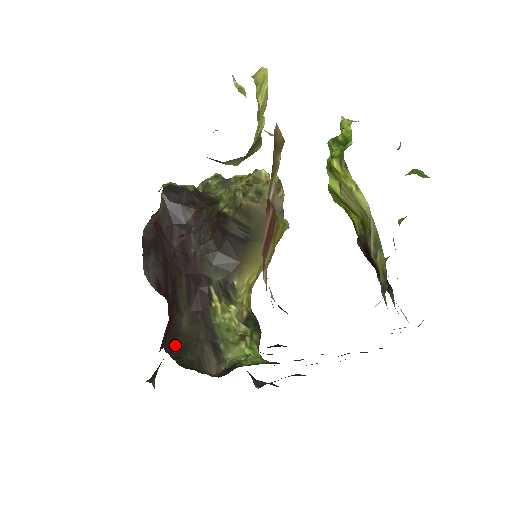
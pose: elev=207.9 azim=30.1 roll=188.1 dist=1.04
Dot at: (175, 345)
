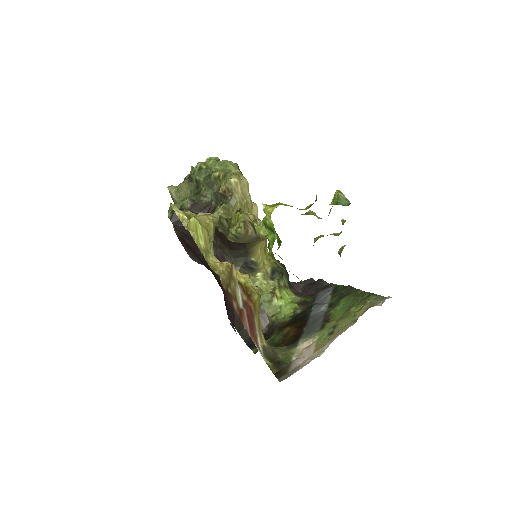
Dot at: (235, 319)
